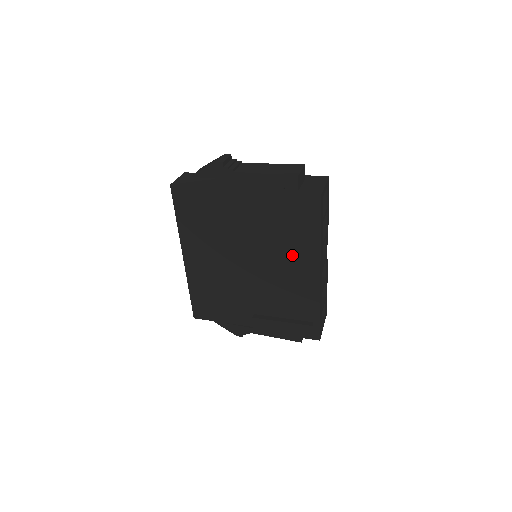
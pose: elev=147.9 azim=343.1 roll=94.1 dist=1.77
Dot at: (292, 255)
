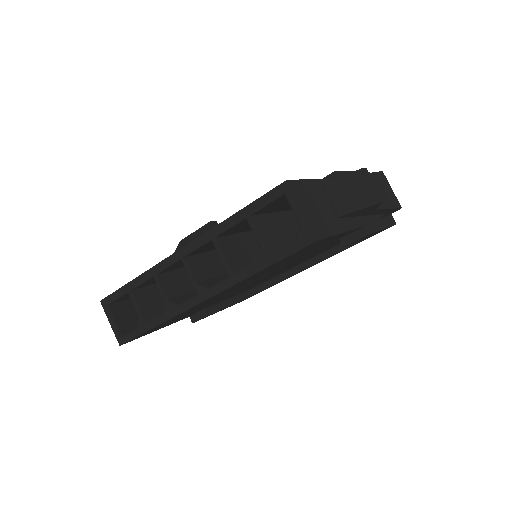
Dot at: occluded
